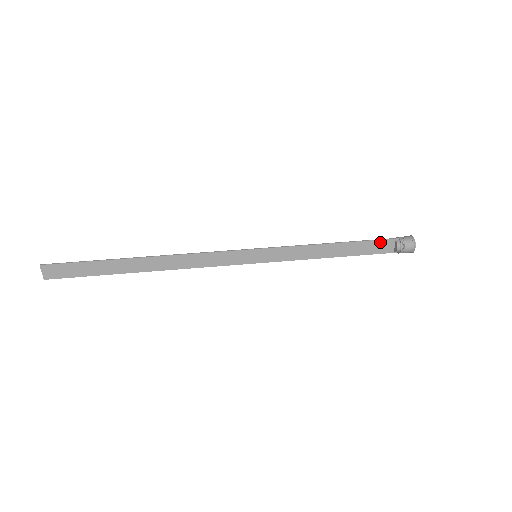
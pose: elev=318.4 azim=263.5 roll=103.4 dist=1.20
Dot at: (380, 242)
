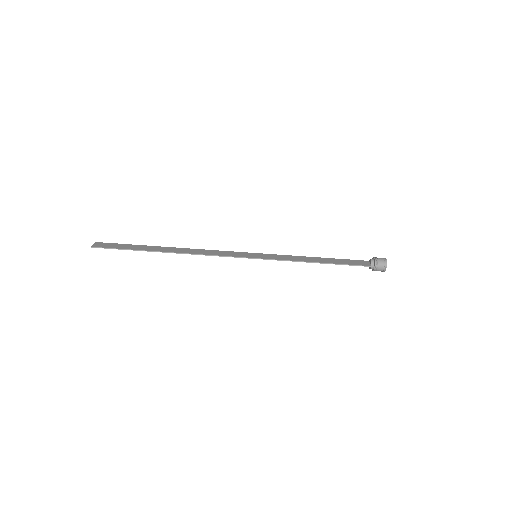
Dot at: (358, 265)
